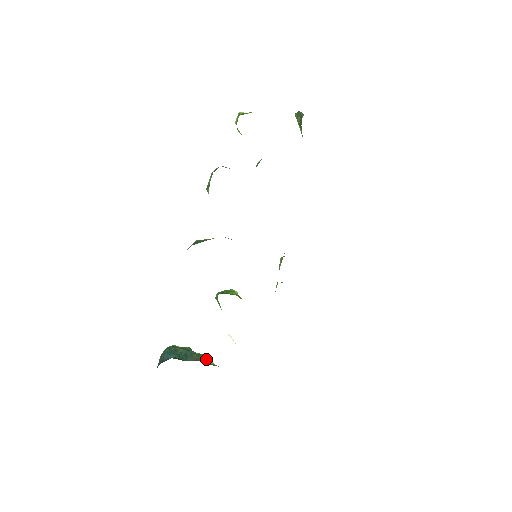
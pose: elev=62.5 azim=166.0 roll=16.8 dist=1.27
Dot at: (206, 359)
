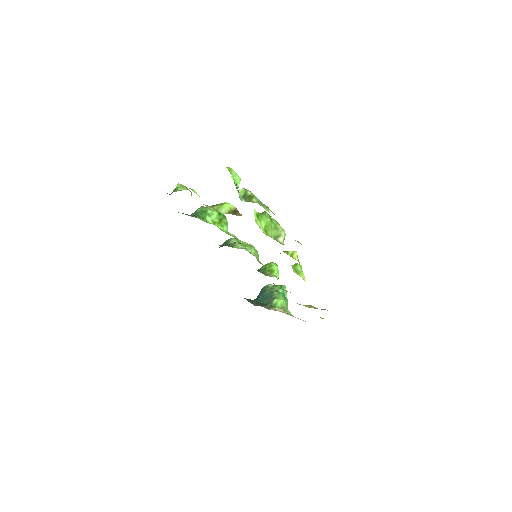
Dot at: (276, 303)
